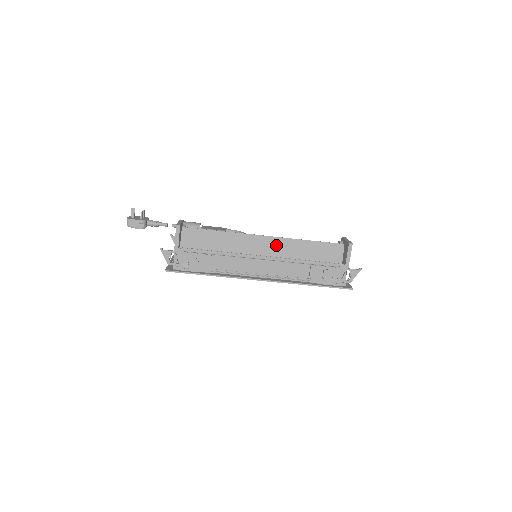
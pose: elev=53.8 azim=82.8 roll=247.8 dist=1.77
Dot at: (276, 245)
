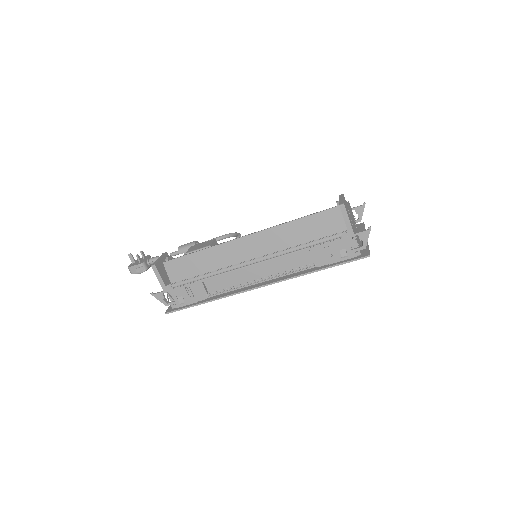
Dot at: (263, 240)
